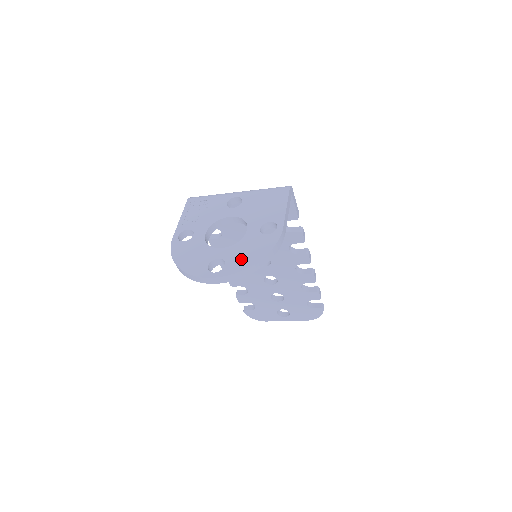
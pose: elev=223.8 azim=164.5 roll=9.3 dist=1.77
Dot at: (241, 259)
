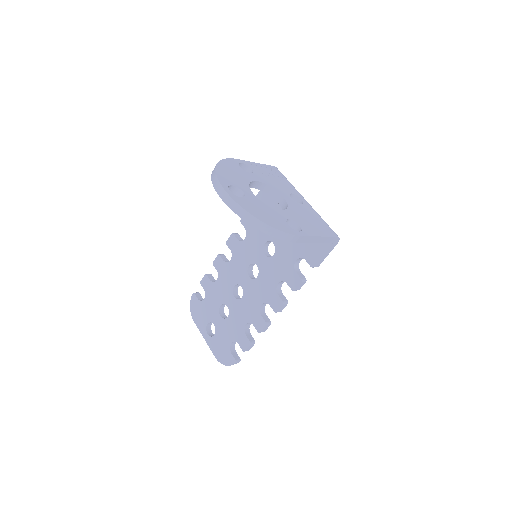
Dot at: (254, 208)
